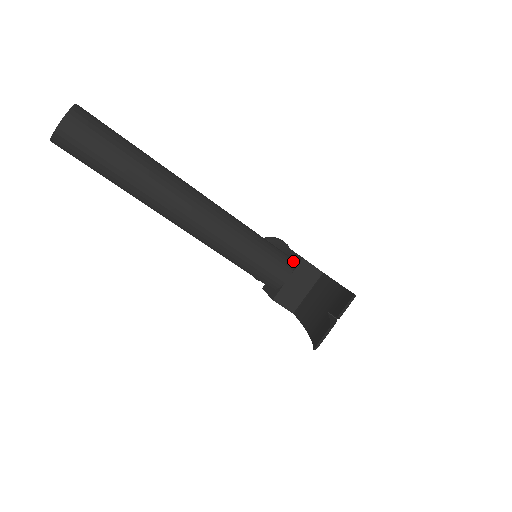
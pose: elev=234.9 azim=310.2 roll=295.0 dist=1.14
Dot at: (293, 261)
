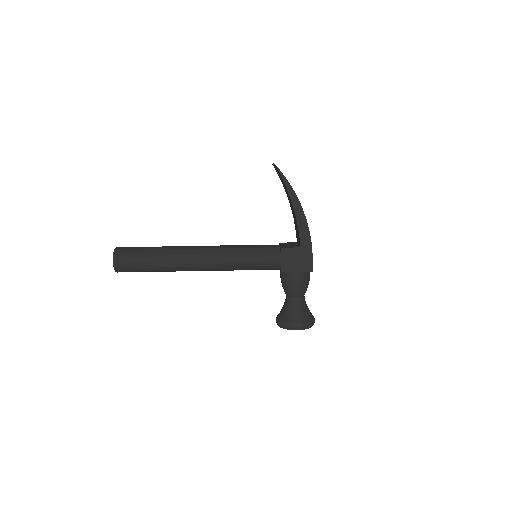
Dot at: occluded
